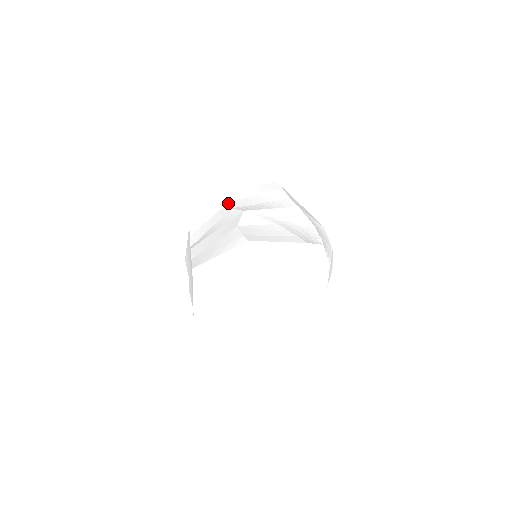
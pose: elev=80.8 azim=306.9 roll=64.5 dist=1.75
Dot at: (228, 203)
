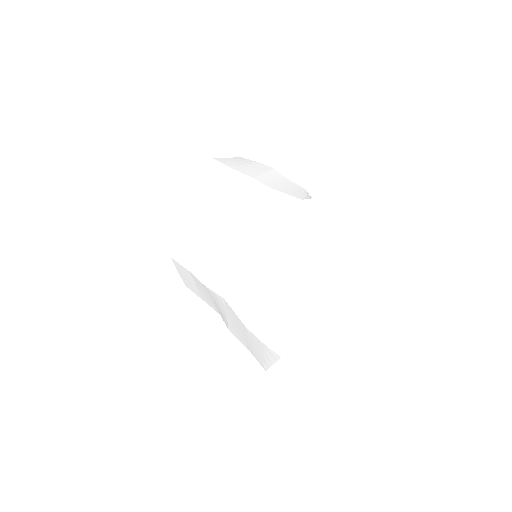
Dot at: (191, 274)
